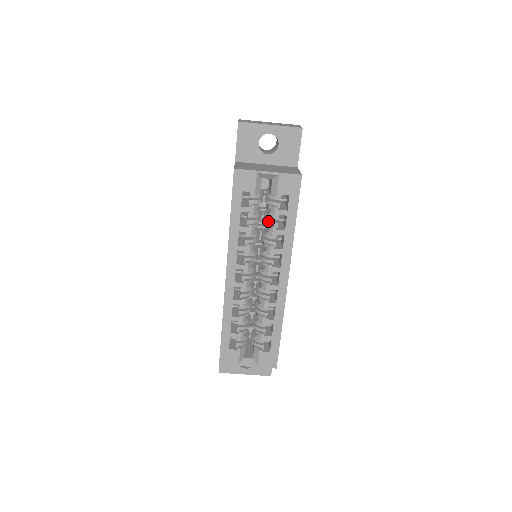
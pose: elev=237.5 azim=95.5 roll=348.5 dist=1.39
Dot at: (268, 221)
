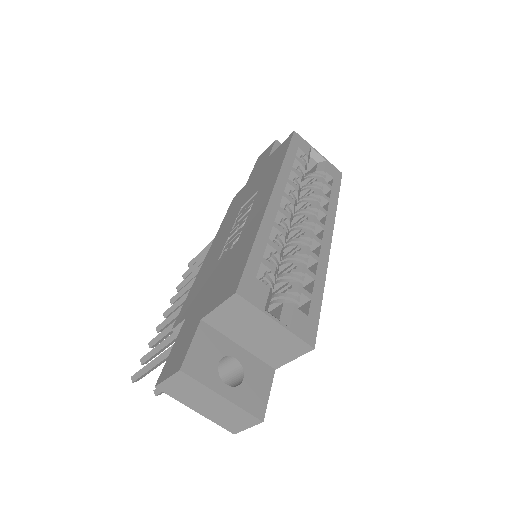
Dot at: (312, 187)
